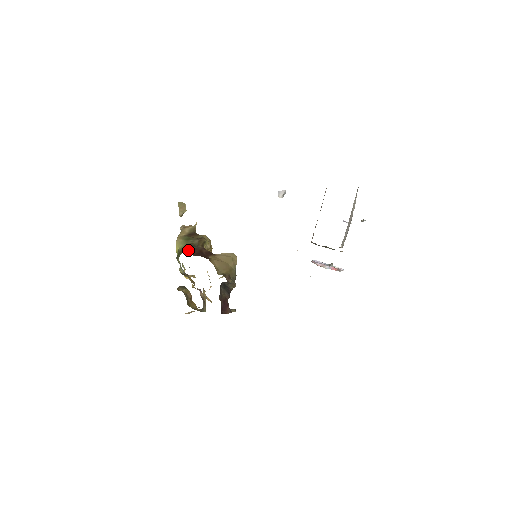
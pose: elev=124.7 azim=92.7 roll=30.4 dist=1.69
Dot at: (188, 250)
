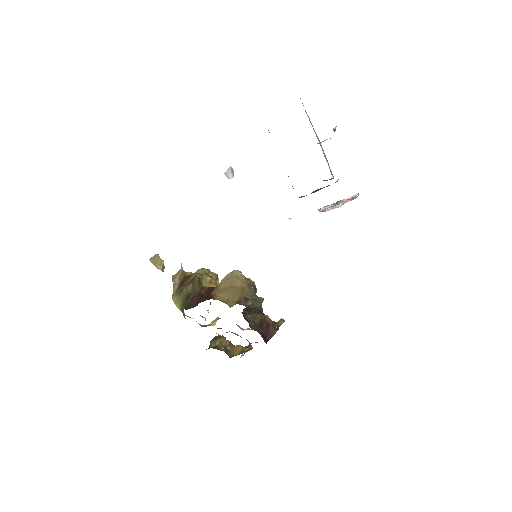
Dot at: (186, 304)
